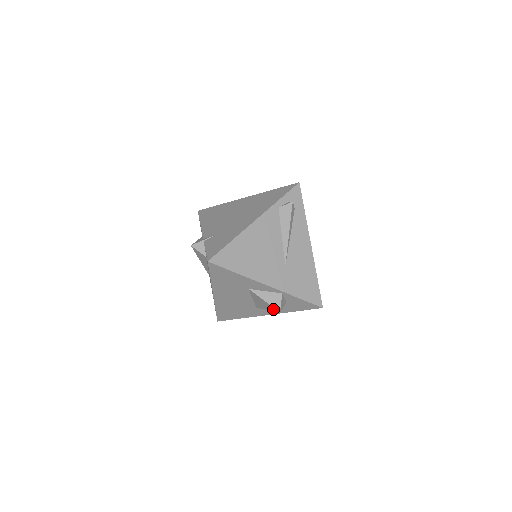
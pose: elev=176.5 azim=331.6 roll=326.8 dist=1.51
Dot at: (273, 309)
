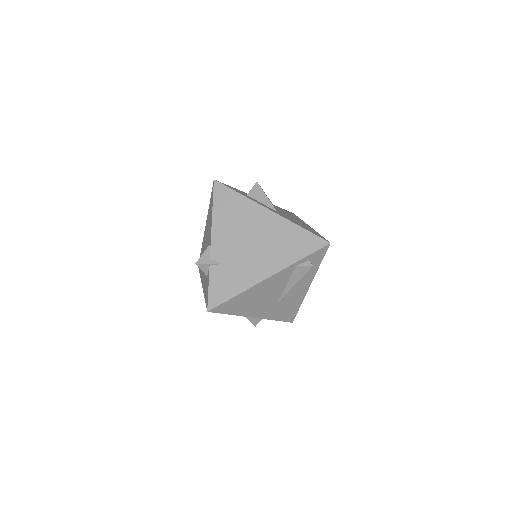
Dot at: occluded
